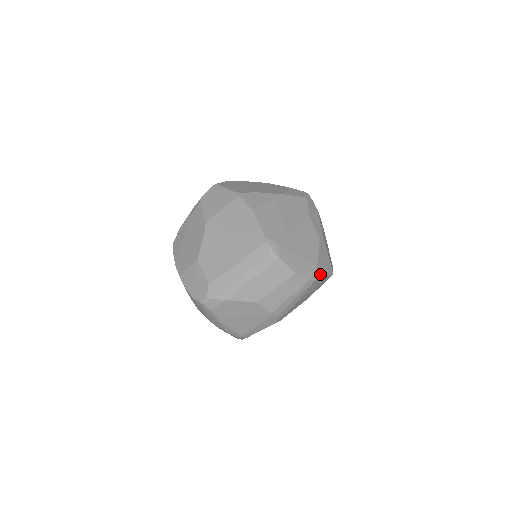
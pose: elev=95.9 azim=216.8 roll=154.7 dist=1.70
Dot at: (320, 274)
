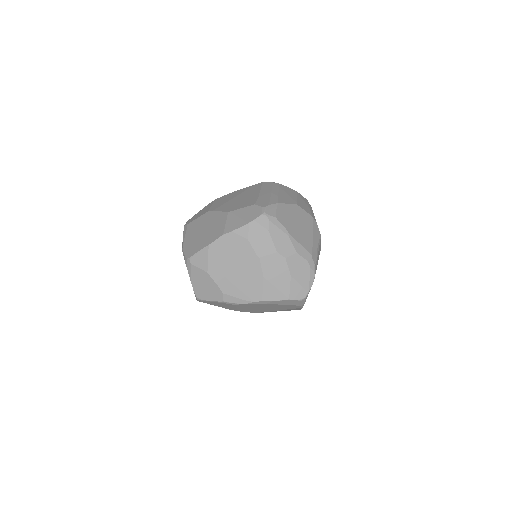
Dot at: occluded
